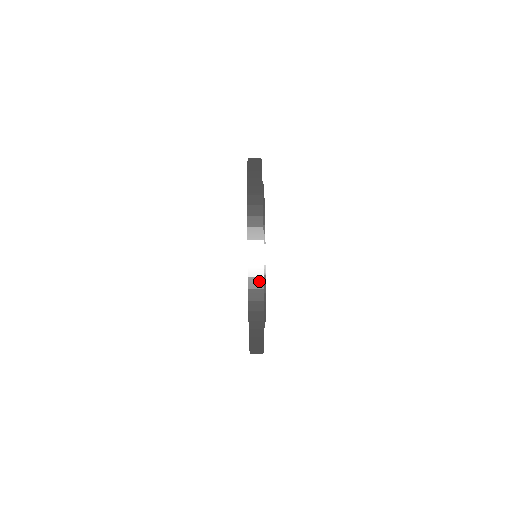
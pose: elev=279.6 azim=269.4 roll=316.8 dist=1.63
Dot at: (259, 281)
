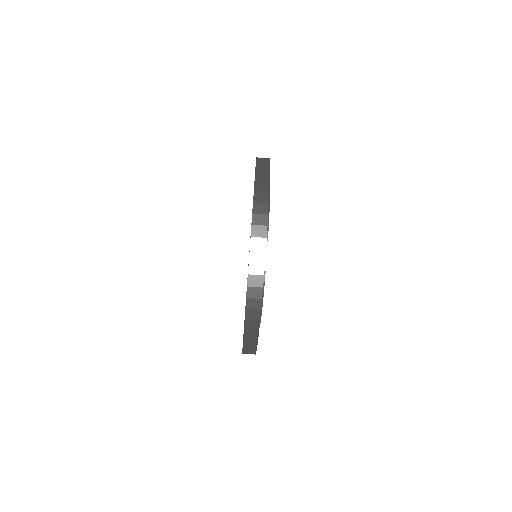
Dot at: (263, 218)
